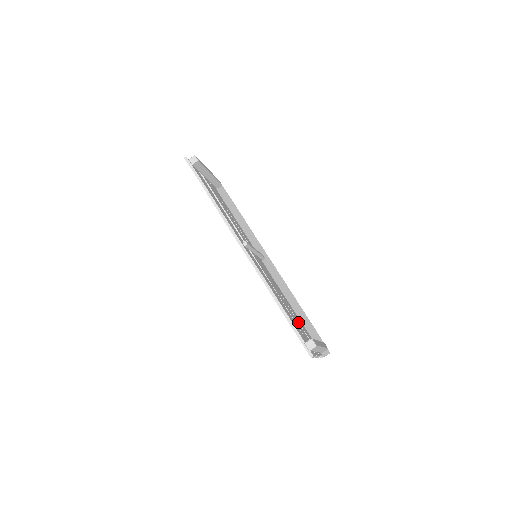
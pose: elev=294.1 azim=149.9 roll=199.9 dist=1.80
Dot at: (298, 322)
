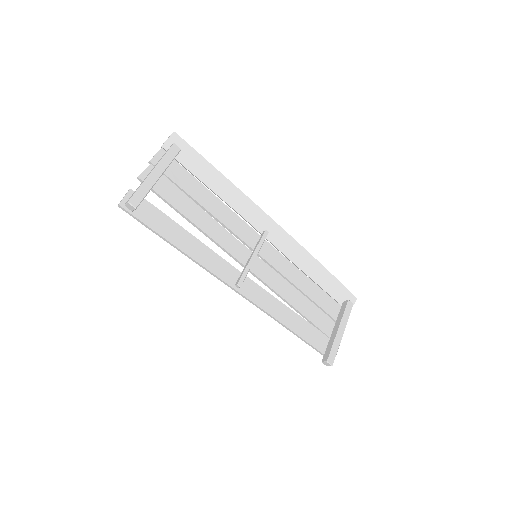
Dot at: (317, 305)
